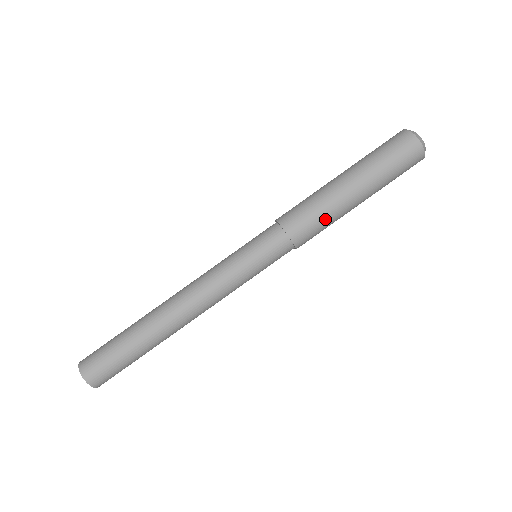
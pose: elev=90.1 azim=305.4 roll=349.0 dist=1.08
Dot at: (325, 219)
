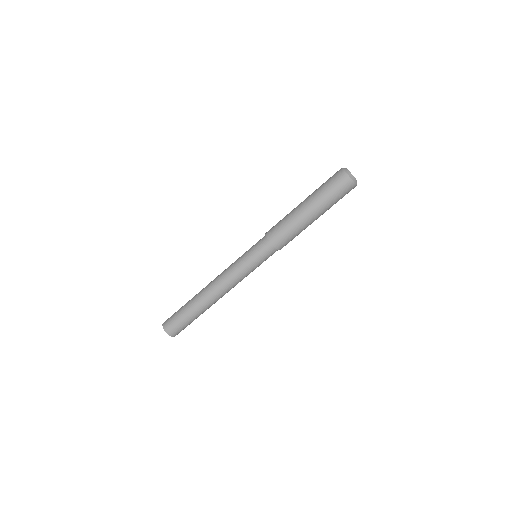
Dot at: (296, 234)
